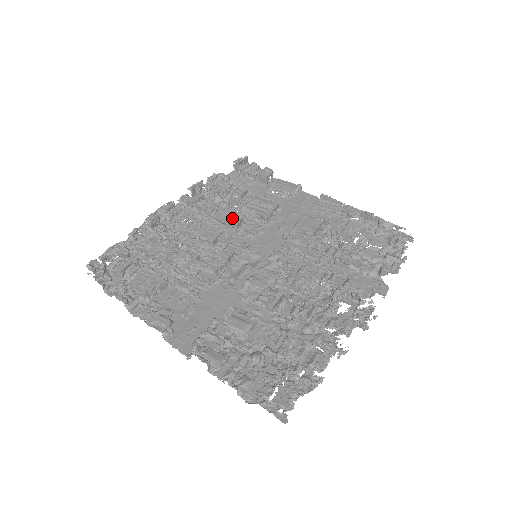
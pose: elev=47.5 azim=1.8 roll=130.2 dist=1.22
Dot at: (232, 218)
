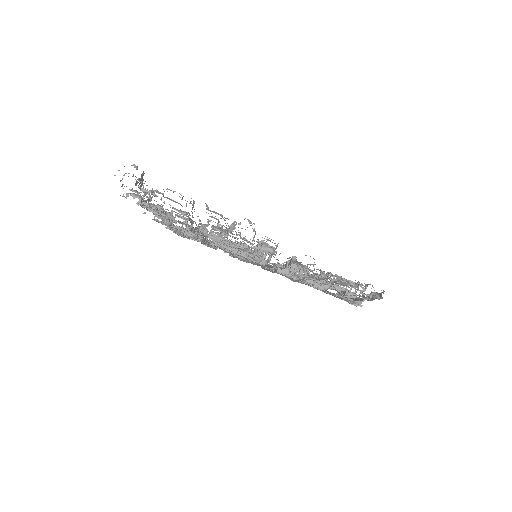
Dot at: occluded
